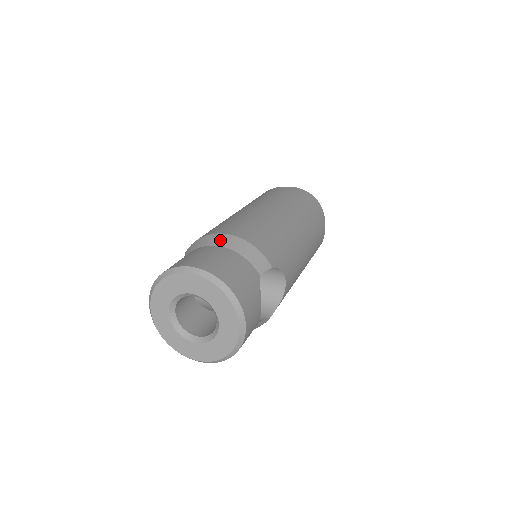
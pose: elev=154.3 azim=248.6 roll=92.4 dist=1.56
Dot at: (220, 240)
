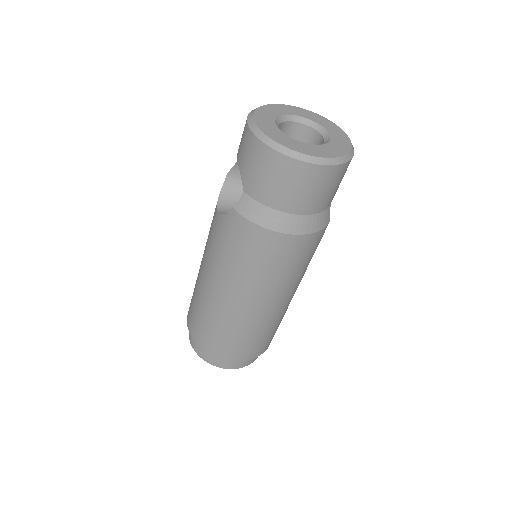
Dot at: occluded
